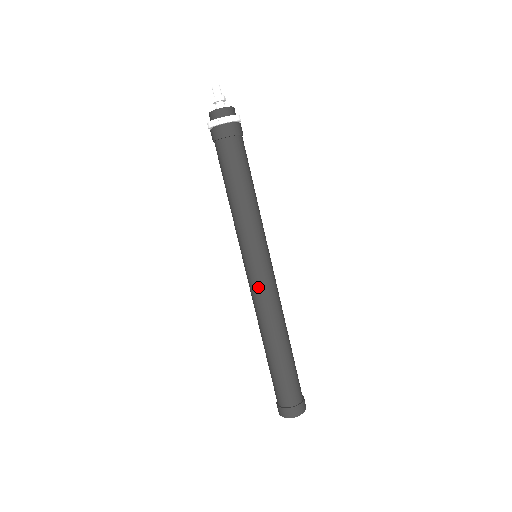
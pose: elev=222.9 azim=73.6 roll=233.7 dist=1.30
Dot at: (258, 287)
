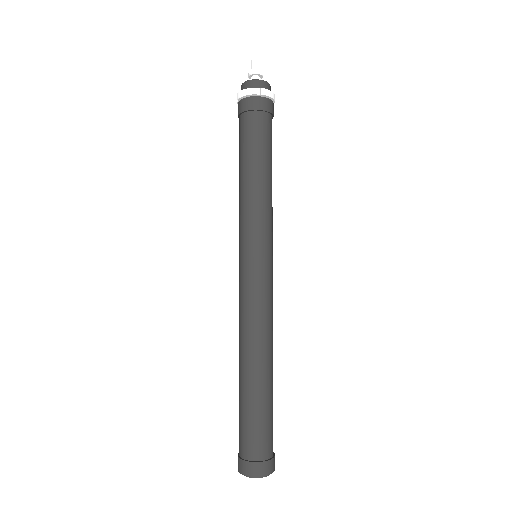
Dot at: (256, 291)
